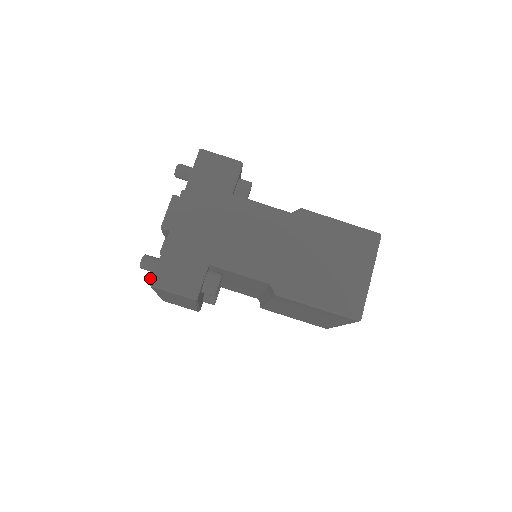
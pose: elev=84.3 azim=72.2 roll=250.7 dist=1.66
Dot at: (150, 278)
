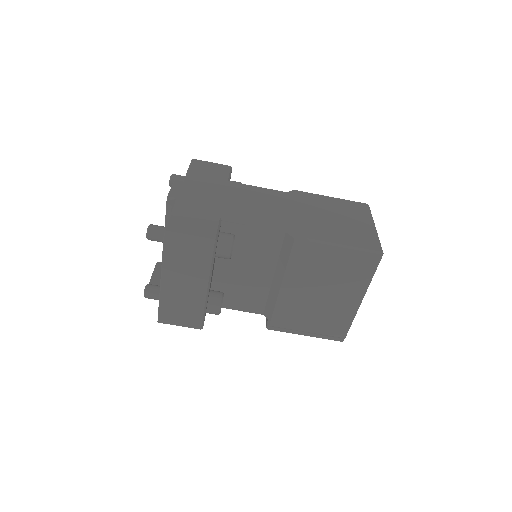
Dot at: (145, 291)
